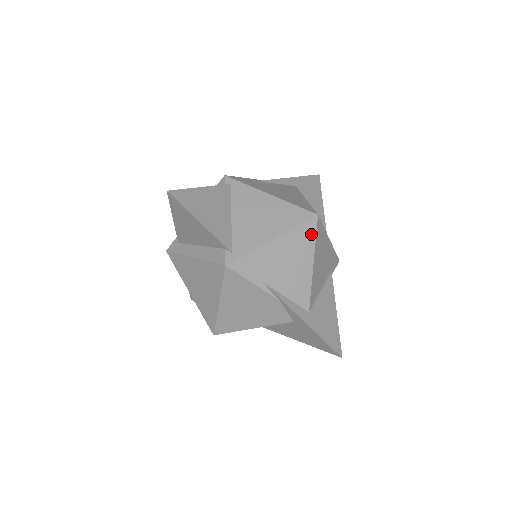
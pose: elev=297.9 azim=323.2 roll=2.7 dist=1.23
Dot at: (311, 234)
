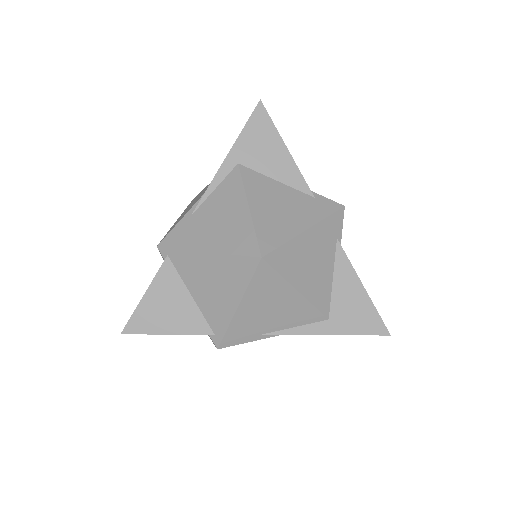
Dot at: (271, 275)
